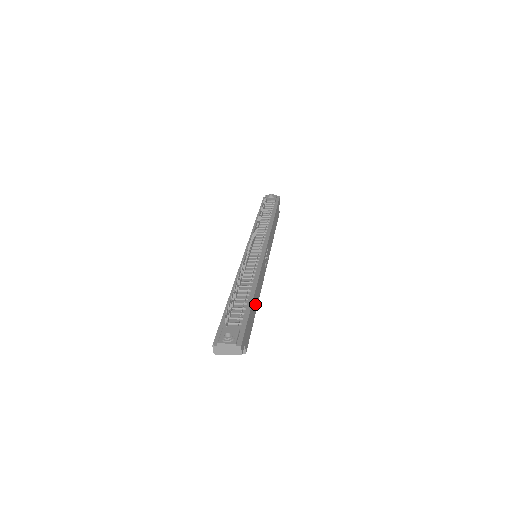
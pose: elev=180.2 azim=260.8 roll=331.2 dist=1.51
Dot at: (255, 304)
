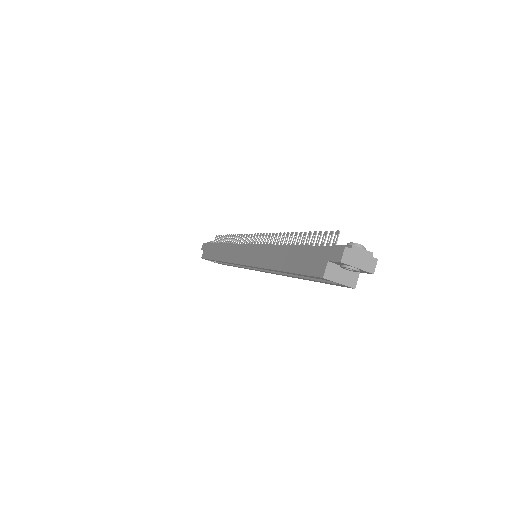
Dot at: occluded
